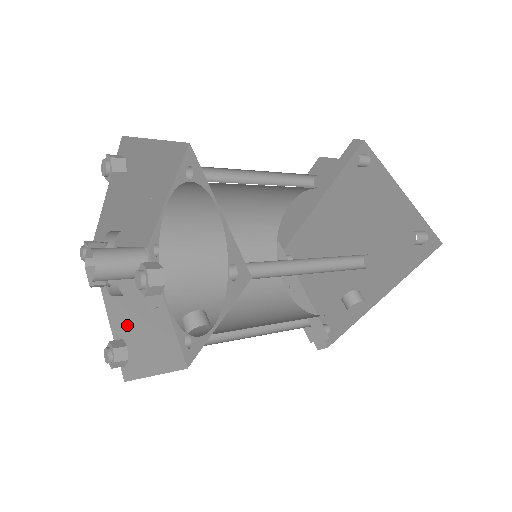
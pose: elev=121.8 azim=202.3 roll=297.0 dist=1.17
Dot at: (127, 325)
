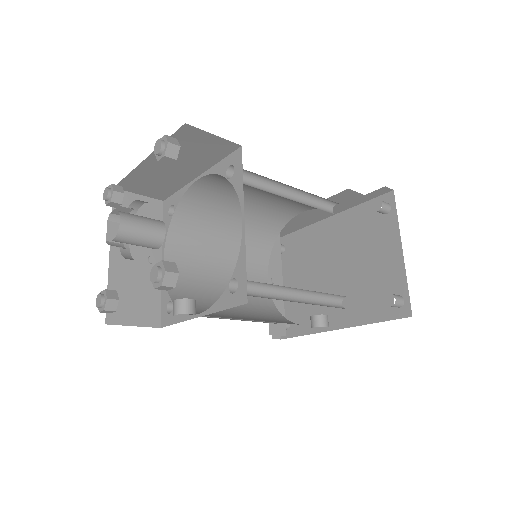
Dot at: (123, 272)
